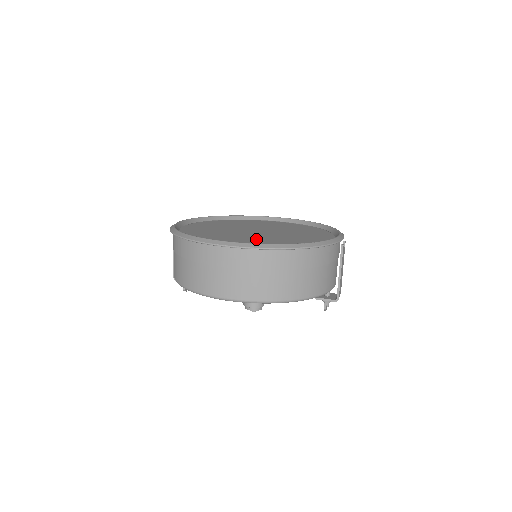
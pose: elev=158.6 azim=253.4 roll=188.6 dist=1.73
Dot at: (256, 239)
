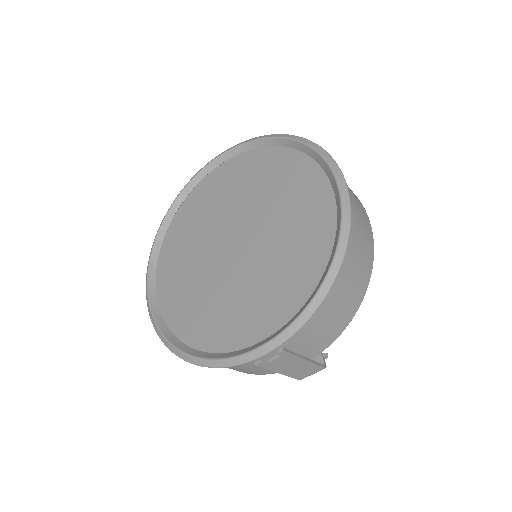
Dot at: (196, 281)
